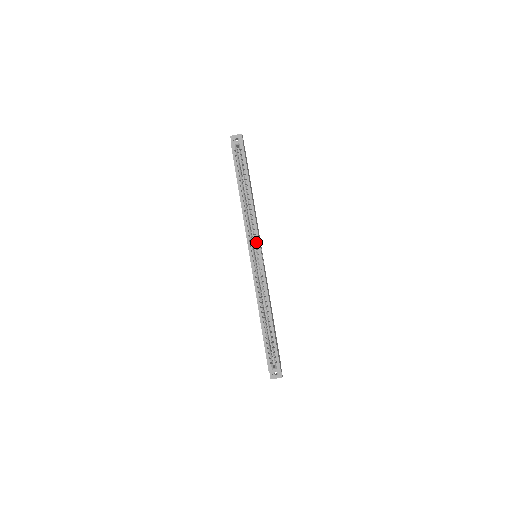
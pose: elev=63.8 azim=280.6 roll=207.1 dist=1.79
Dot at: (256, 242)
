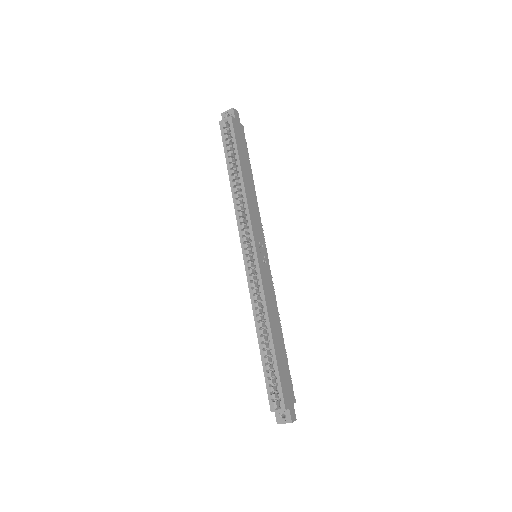
Dot at: (250, 237)
